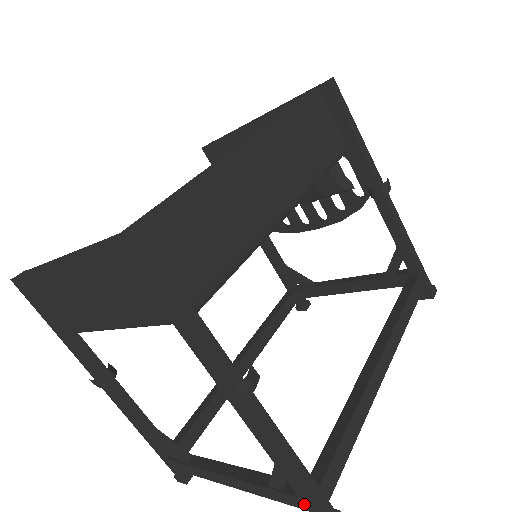
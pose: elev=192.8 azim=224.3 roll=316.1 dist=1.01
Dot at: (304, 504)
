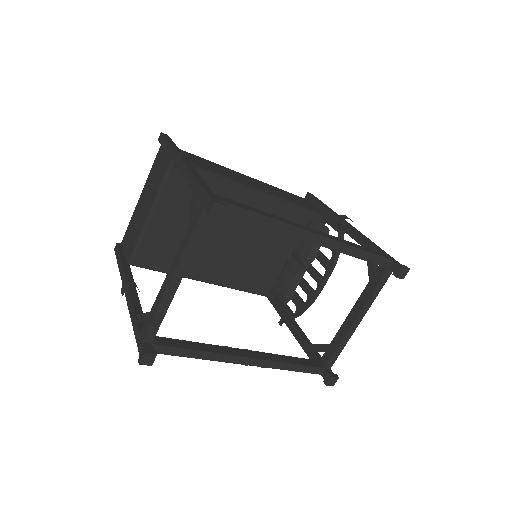
Dot at: (202, 204)
